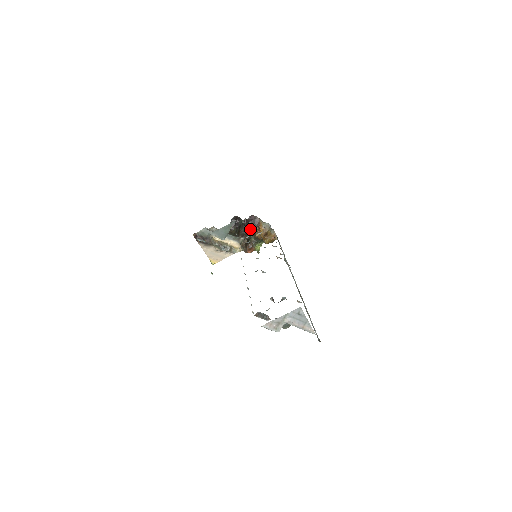
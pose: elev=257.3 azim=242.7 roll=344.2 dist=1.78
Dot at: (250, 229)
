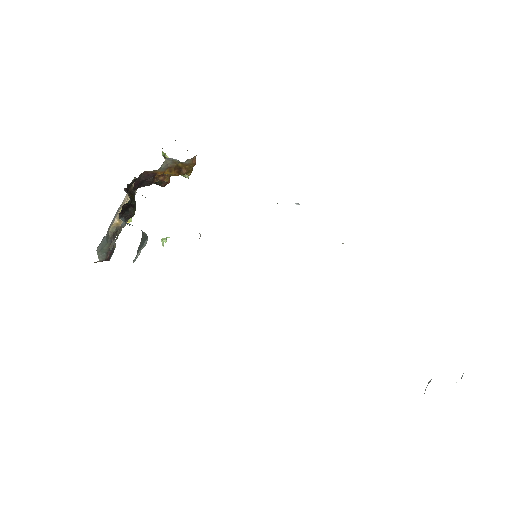
Dot at: occluded
